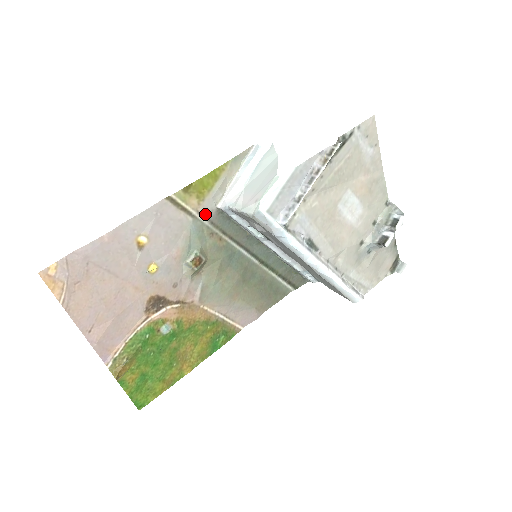
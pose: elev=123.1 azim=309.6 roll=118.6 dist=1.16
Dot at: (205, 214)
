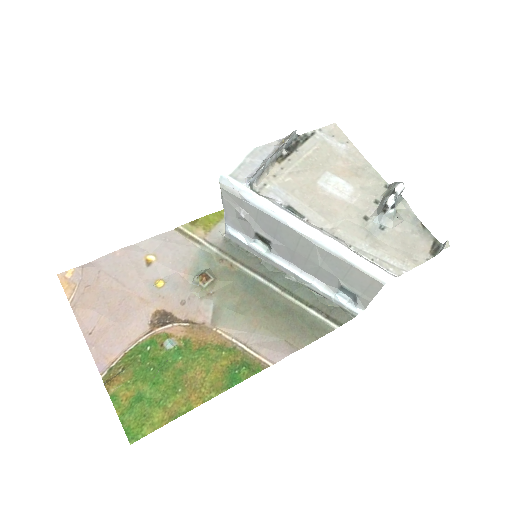
Dot at: (212, 242)
